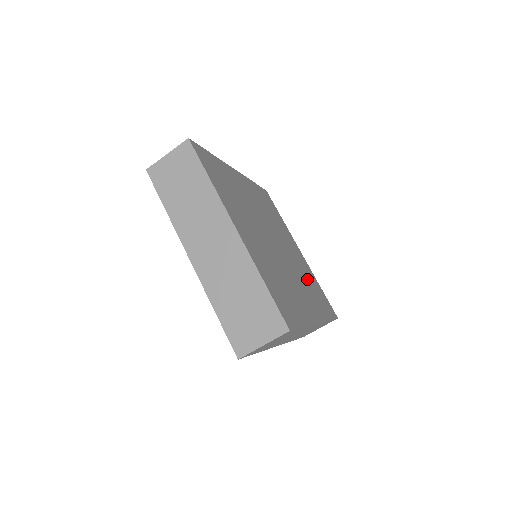
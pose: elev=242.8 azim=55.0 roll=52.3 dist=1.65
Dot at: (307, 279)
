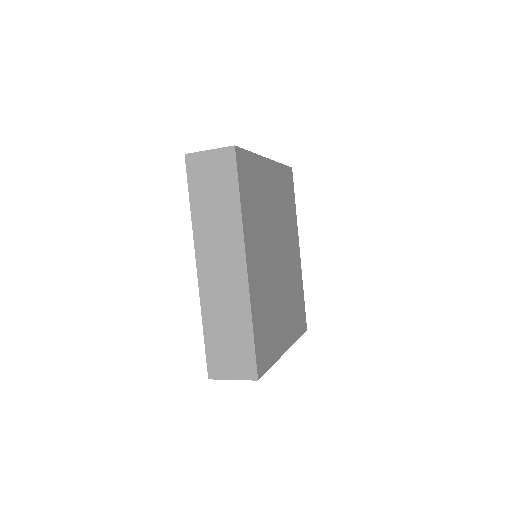
Dot at: (284, 206)
